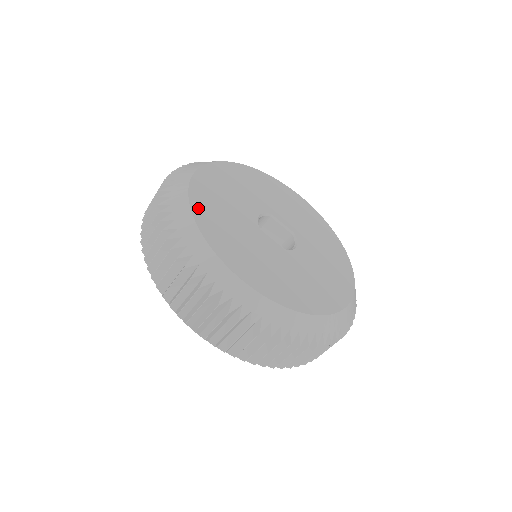
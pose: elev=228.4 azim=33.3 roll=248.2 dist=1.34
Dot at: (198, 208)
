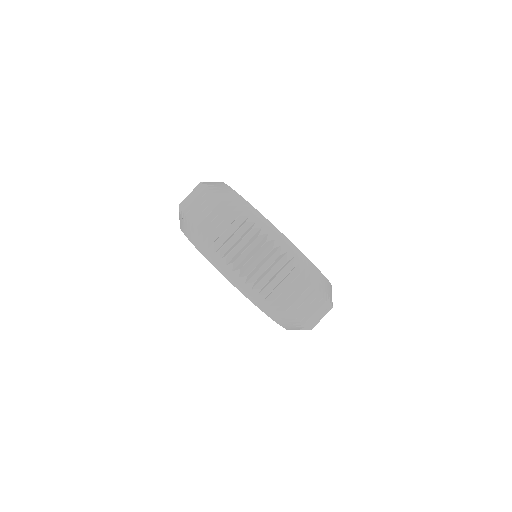
Dot at: occluded
